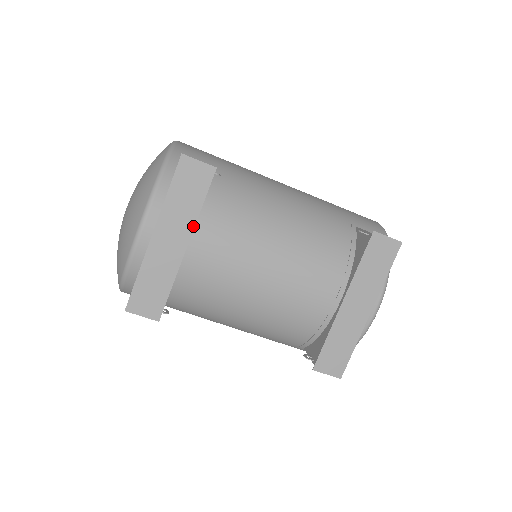
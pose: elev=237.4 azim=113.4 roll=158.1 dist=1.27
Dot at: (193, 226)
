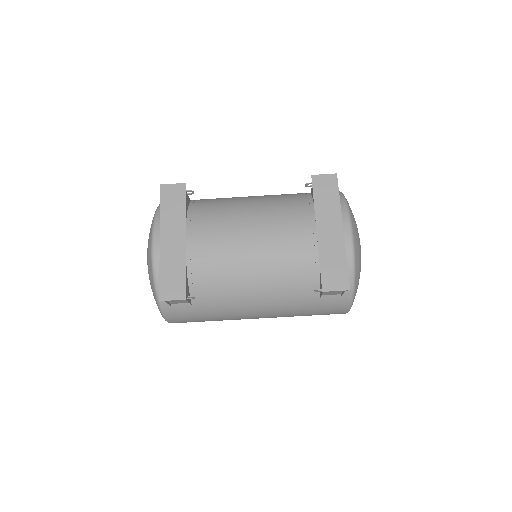
Dot at: (185, 224)
